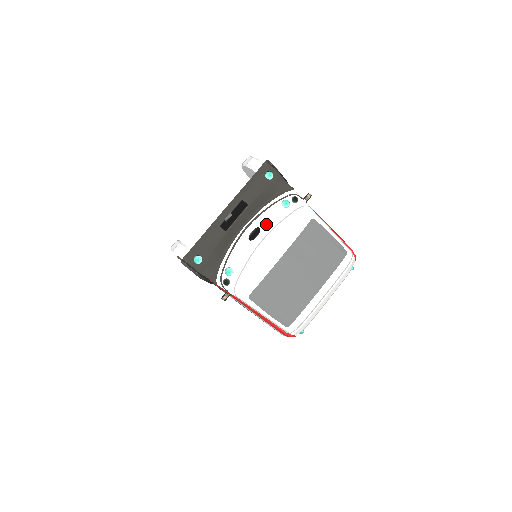
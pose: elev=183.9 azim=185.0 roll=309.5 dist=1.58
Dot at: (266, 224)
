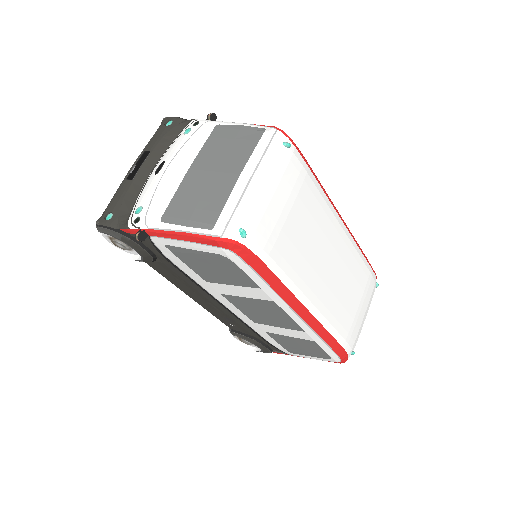
Dot at: (170, 155)
